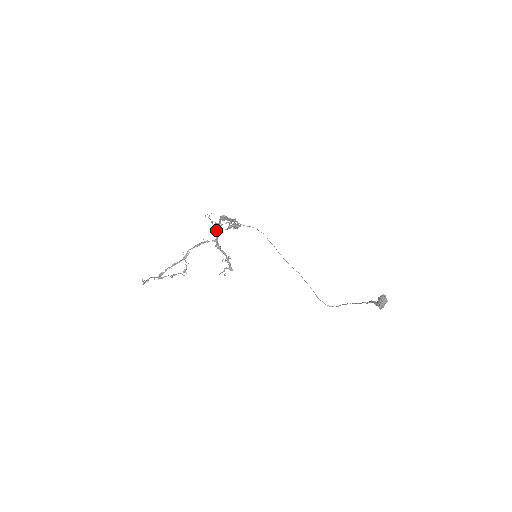
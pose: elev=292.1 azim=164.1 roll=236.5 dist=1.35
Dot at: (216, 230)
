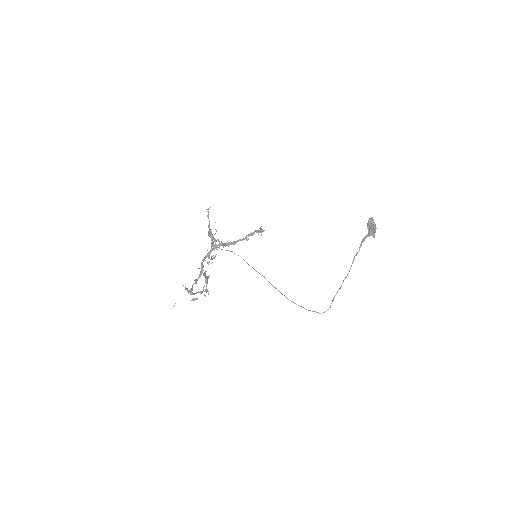
Dot at: (214, 238)
